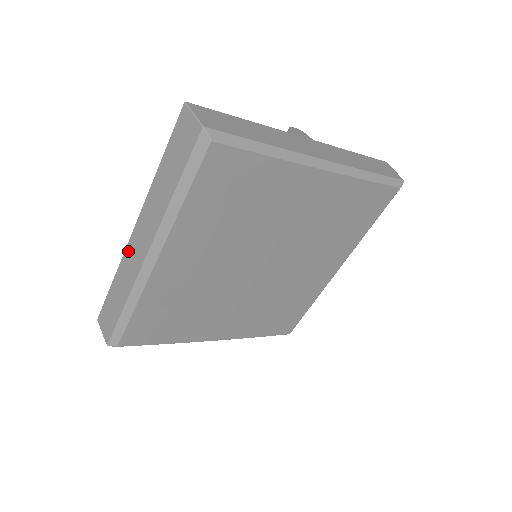
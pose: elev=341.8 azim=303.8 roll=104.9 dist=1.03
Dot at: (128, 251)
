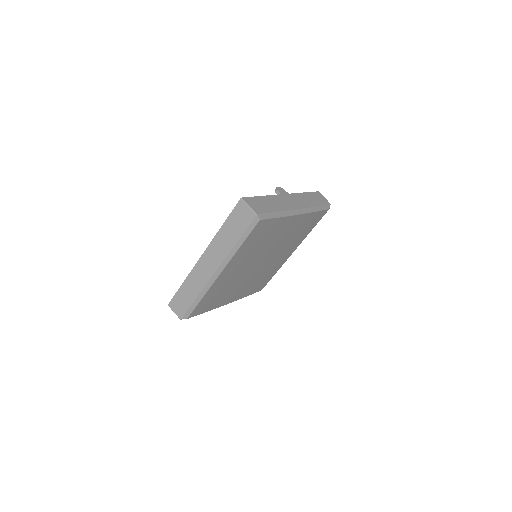
Dot at: (197, 268)
